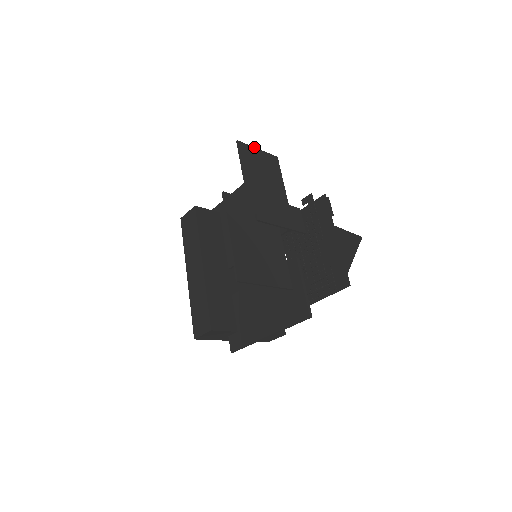
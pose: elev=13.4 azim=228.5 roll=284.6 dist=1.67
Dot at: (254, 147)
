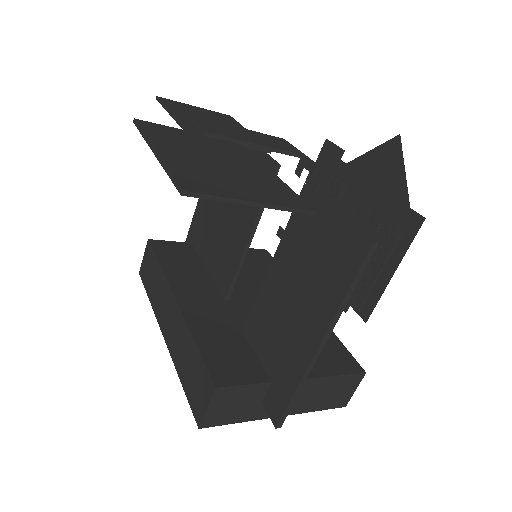
Dot at: (187, 104)
